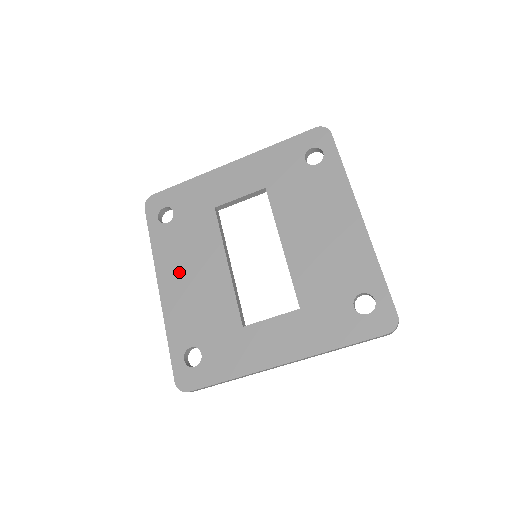
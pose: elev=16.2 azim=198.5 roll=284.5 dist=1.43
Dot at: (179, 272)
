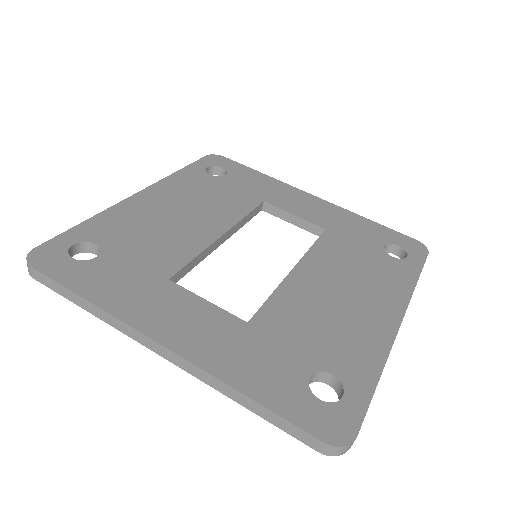
Dot at: (173, 200)
